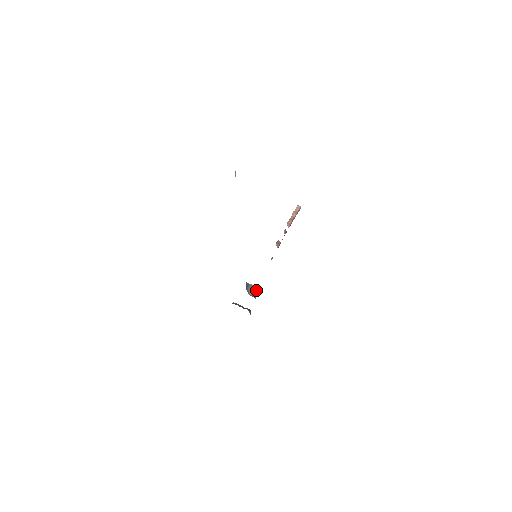
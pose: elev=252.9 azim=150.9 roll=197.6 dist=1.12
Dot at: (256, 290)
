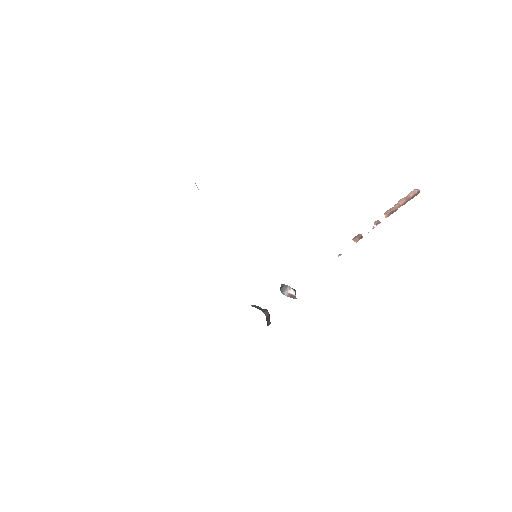
Dot at: (293, 290)
